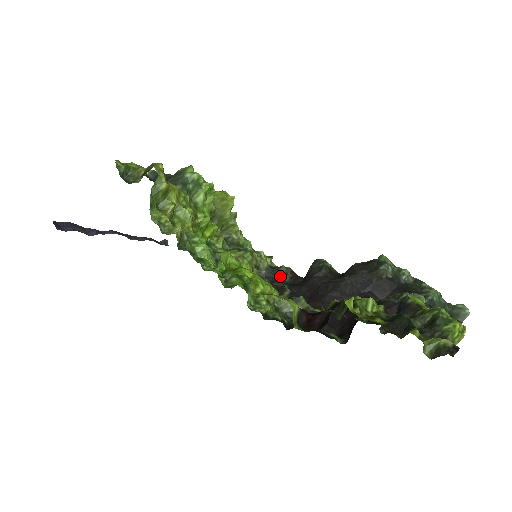
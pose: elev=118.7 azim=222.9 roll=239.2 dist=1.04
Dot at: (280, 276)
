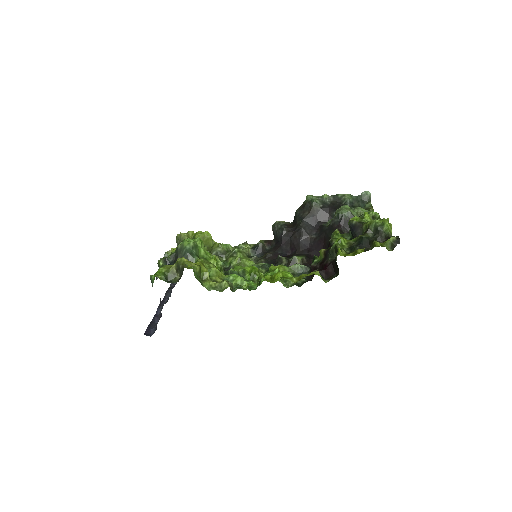
Dot at: (262, 250)
